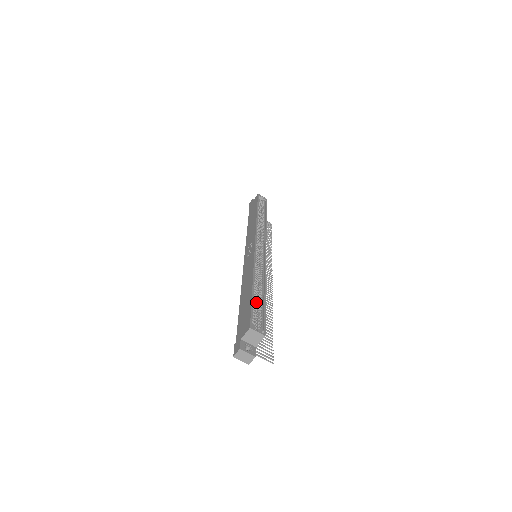
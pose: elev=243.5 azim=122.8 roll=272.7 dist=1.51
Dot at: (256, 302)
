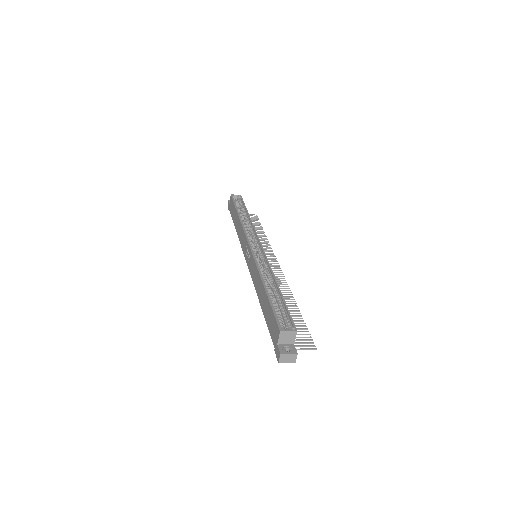
Dot at: (275, 302)
